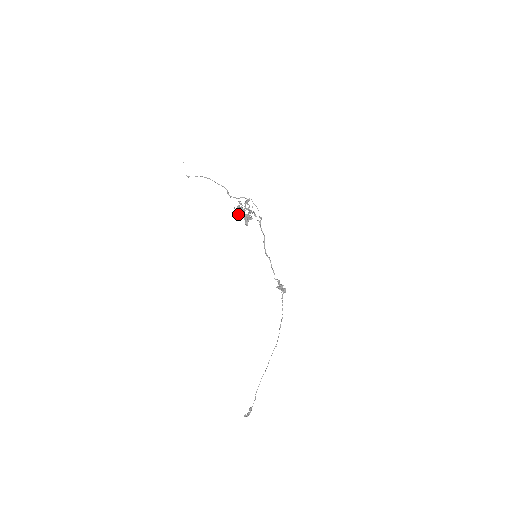
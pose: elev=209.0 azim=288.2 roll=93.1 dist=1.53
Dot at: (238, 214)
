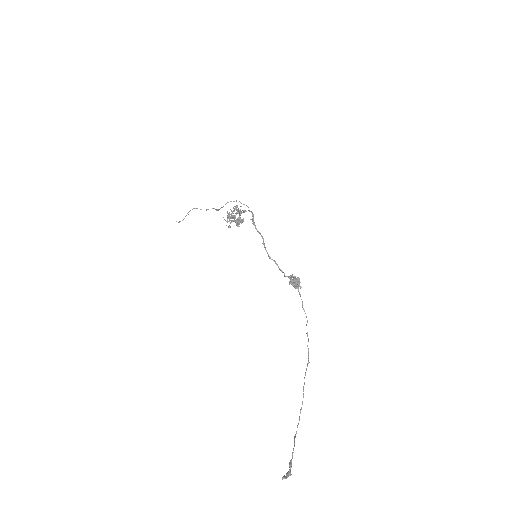
Dot at: (227, 218)
